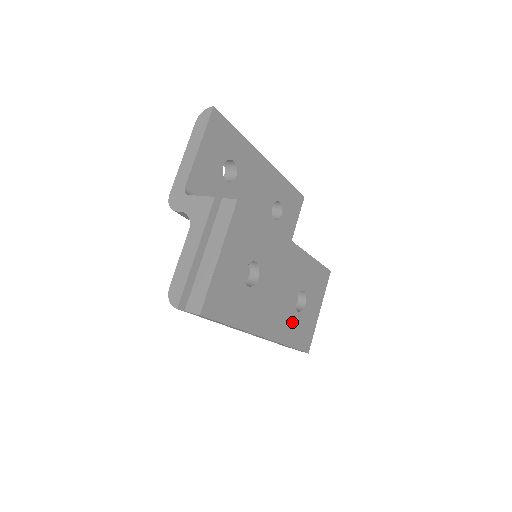
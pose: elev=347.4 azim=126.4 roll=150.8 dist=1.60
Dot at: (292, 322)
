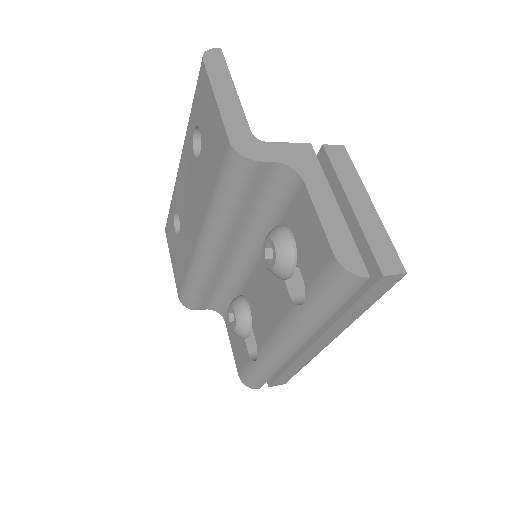
Dot at: occluded
